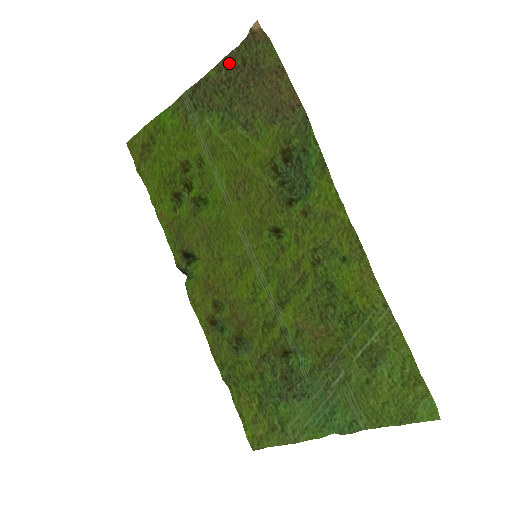
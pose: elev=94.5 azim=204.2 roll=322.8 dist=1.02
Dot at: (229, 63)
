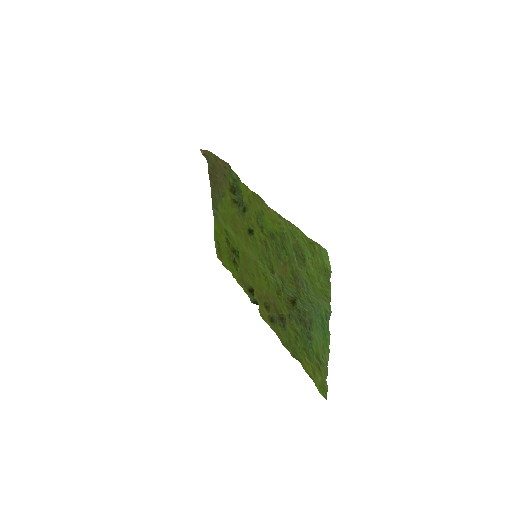
Dot at: (210, 176)
